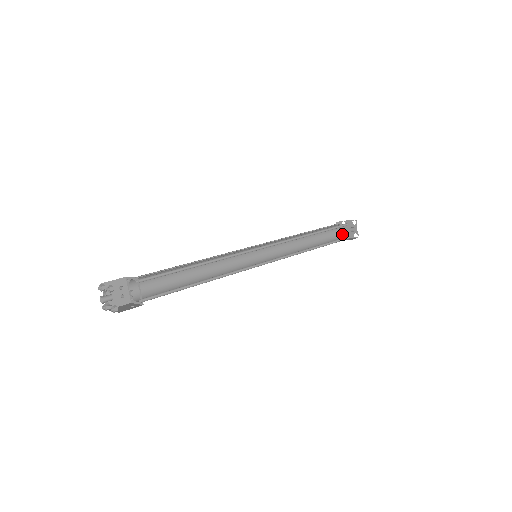
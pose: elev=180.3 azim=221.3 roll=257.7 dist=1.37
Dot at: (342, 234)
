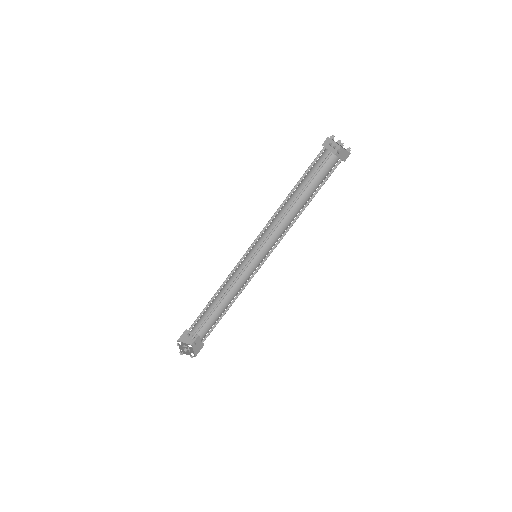
Dot at: (337, 145)
